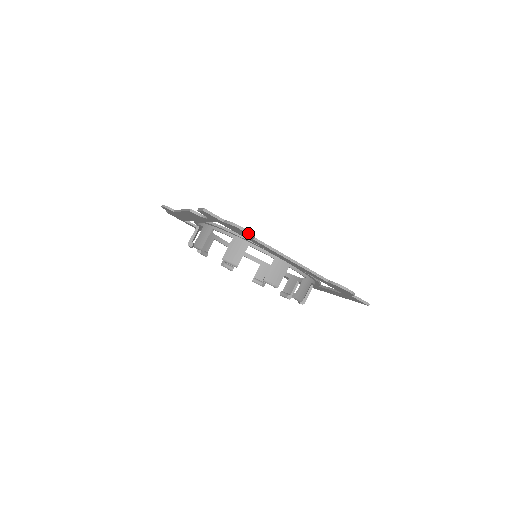
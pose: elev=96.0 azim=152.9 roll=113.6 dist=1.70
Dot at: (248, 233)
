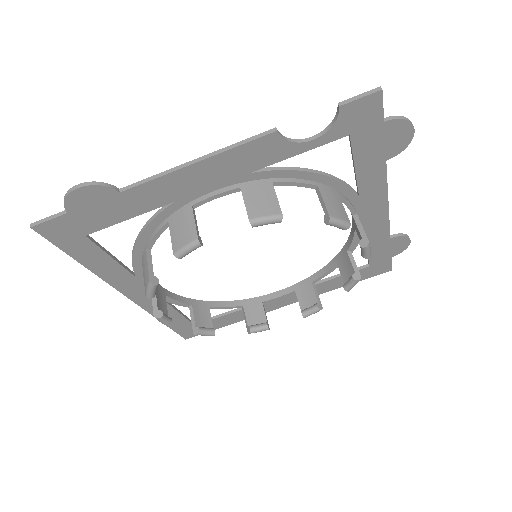
Dot at: (412, 136)
